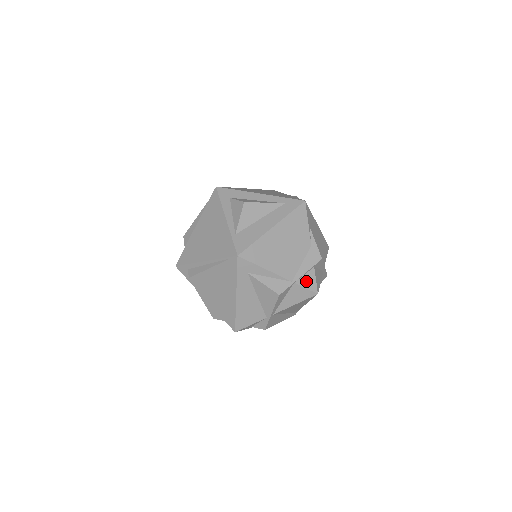
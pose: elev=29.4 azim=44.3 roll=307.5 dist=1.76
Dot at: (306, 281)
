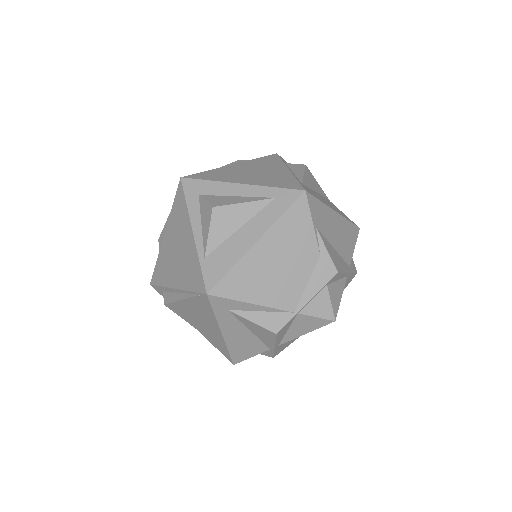
Dot at: (316, 307)
